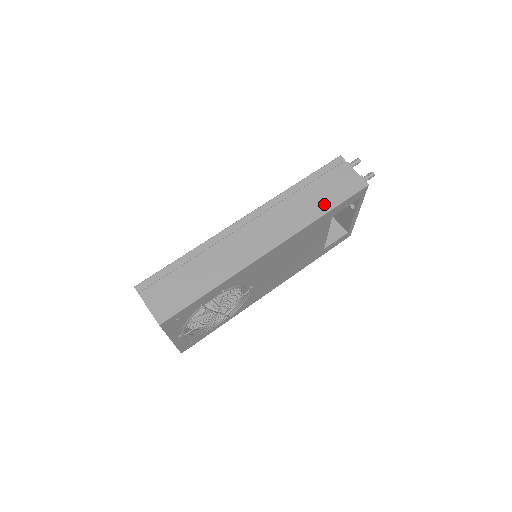
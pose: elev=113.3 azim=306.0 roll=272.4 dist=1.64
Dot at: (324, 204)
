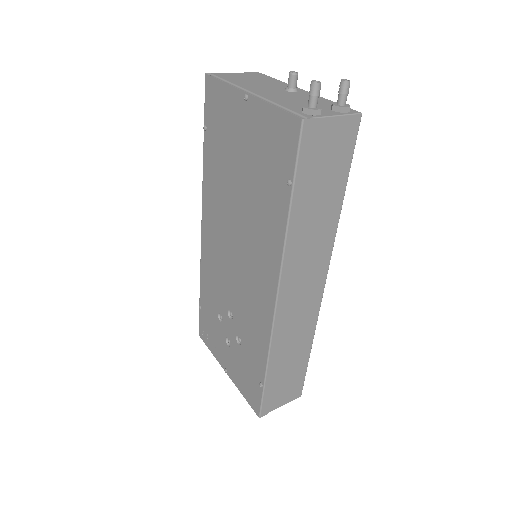
Dot at: (335, 197)
